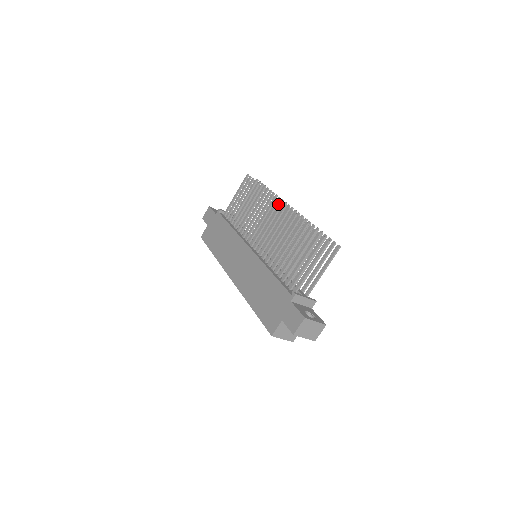
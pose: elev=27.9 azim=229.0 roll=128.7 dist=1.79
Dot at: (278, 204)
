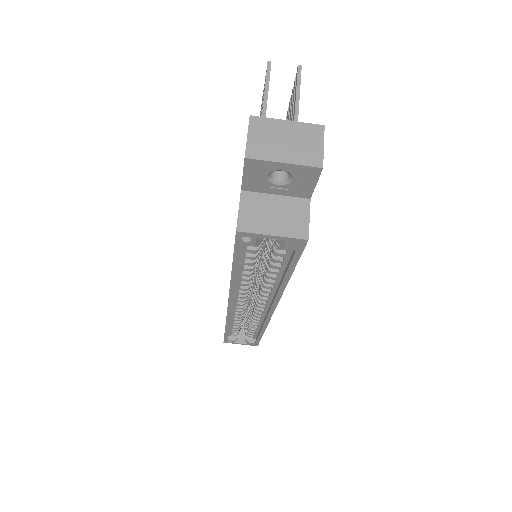
Dot at: occluded
